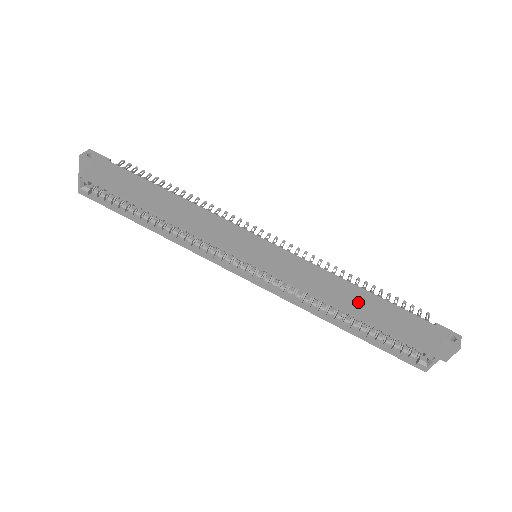
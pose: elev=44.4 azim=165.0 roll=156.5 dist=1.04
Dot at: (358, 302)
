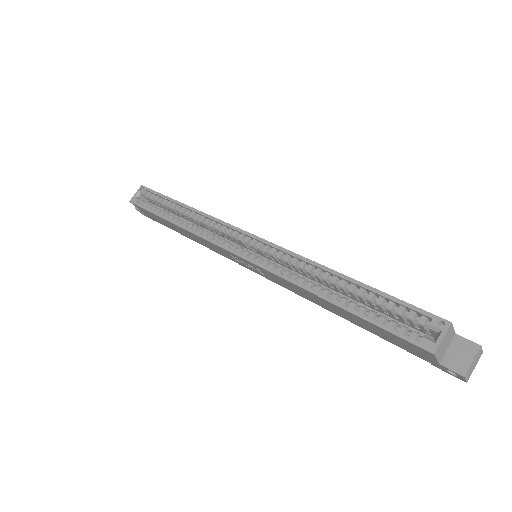
Dot at: occluded
